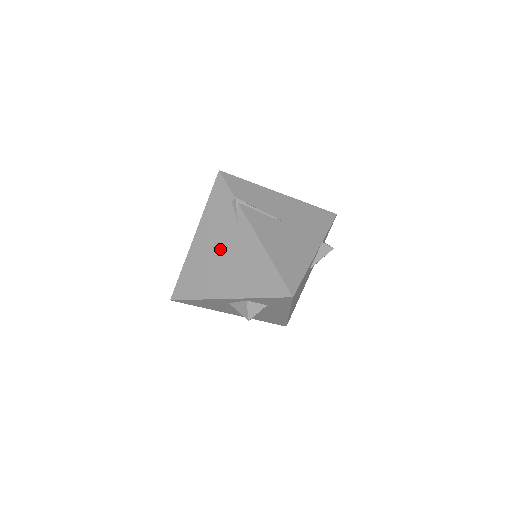
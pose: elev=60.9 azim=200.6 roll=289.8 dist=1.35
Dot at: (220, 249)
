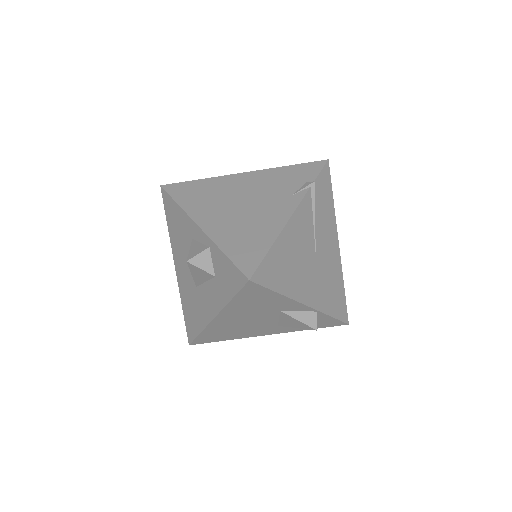
Dot at: (250, 196)
